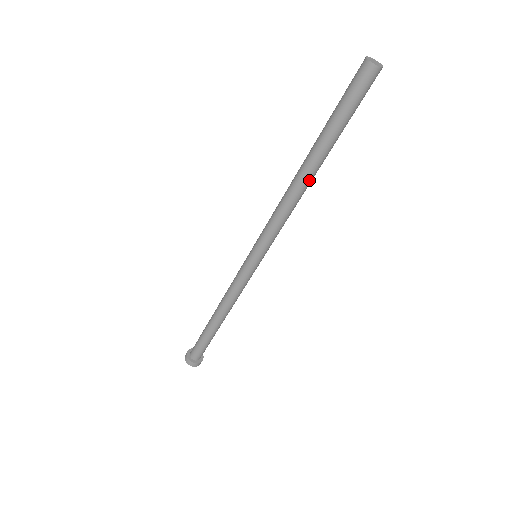
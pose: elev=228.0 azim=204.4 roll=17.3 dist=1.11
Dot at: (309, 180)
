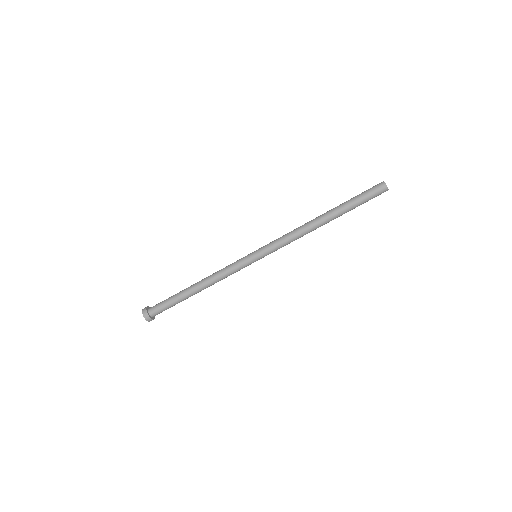
Dot at: (320, 223)
